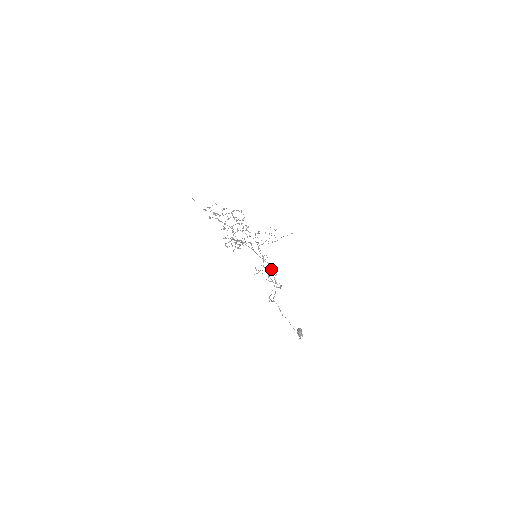
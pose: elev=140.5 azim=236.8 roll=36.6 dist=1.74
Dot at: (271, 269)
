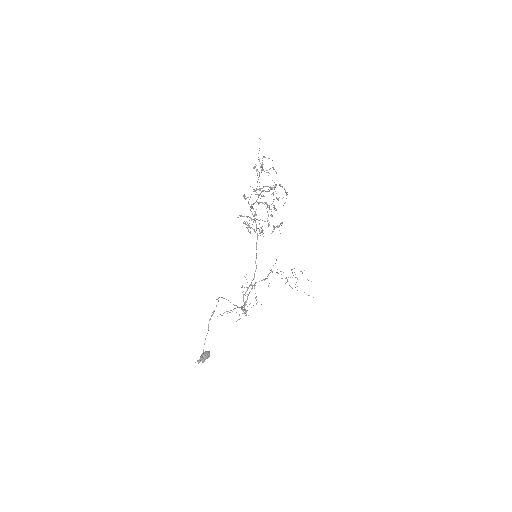
Dot at: occluded
